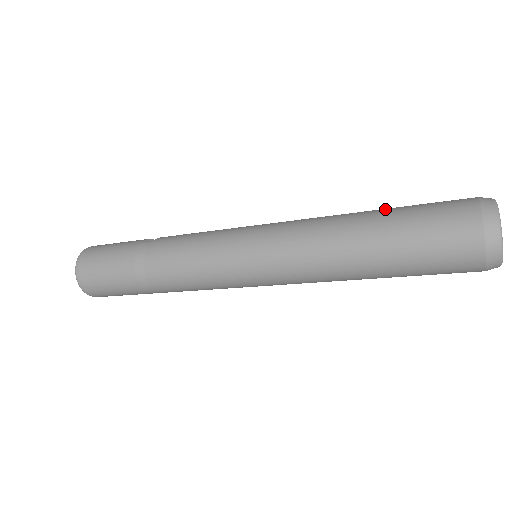
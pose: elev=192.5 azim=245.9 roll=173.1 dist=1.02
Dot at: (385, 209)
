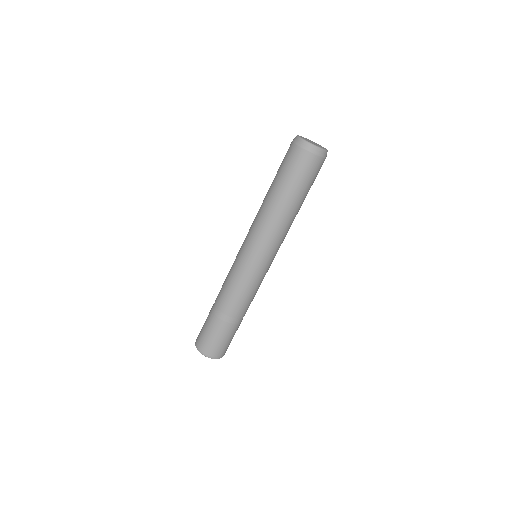
Dot at: occluded
